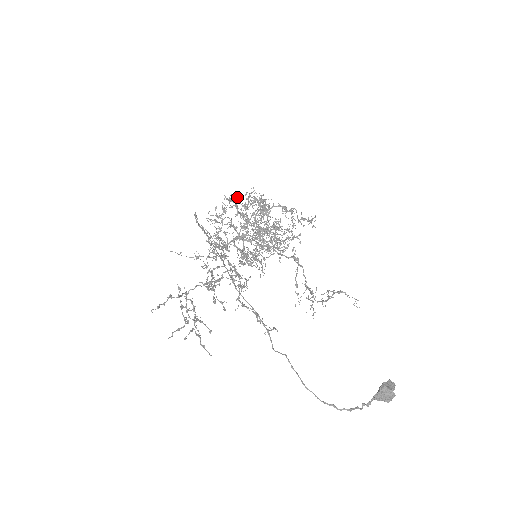
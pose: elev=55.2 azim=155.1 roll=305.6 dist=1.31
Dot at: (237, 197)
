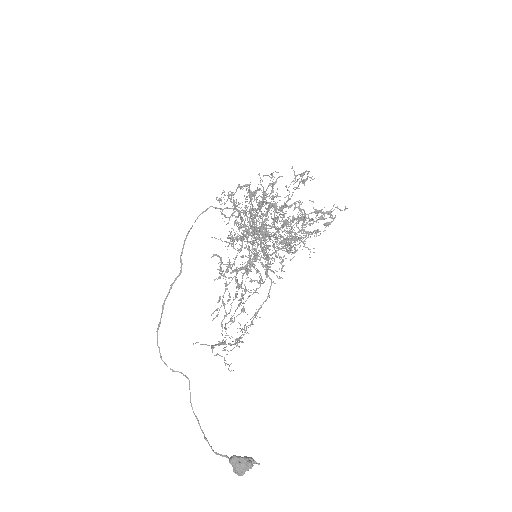
Dot at: (245, 186)
